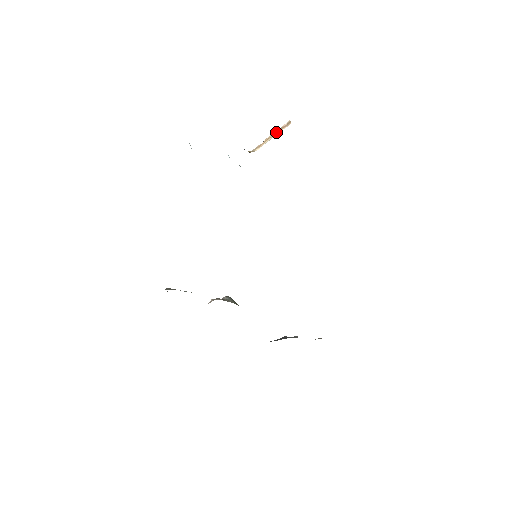
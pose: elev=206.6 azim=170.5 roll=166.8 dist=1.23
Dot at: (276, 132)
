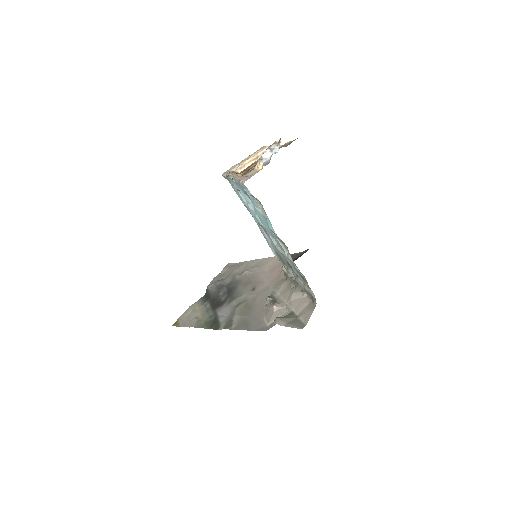
Dot at: (254, 154)
